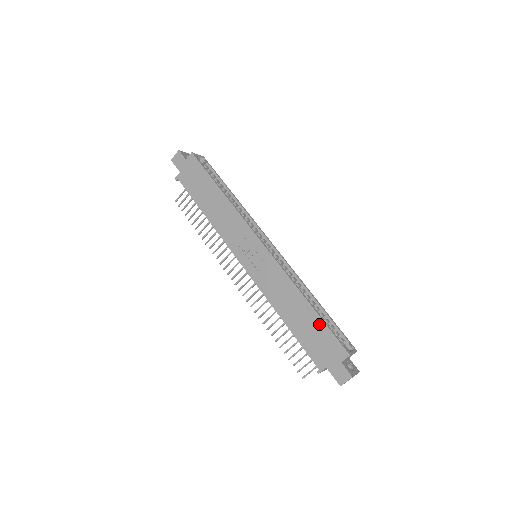
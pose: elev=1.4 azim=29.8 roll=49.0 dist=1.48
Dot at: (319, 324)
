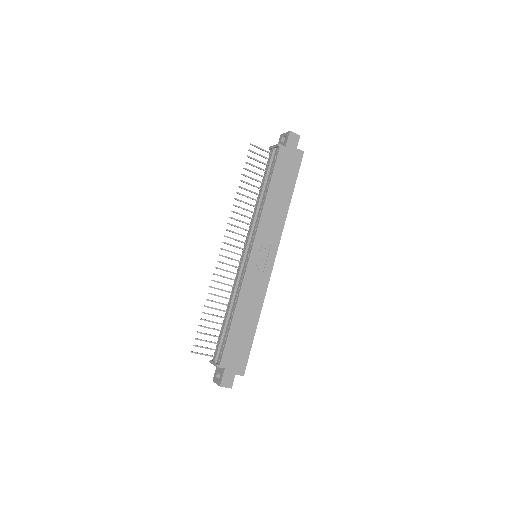
Dot at: (249, 342)
